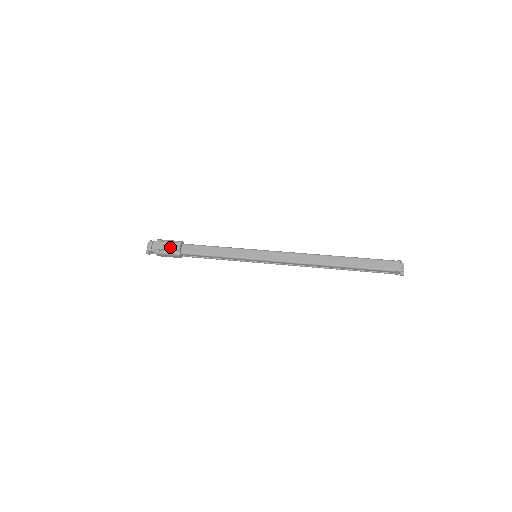
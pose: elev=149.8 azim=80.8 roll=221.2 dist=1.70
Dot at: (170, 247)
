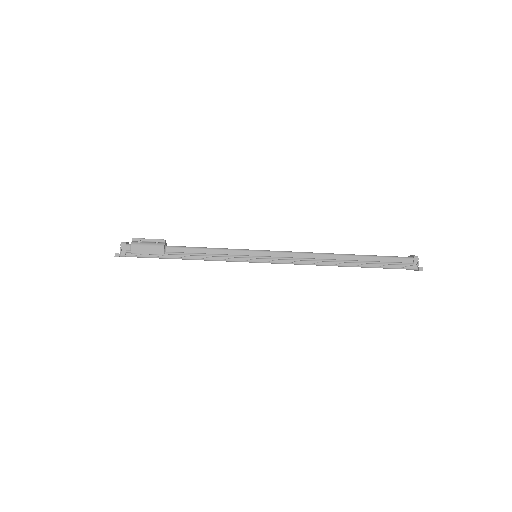
Dot at: (153, 239)
